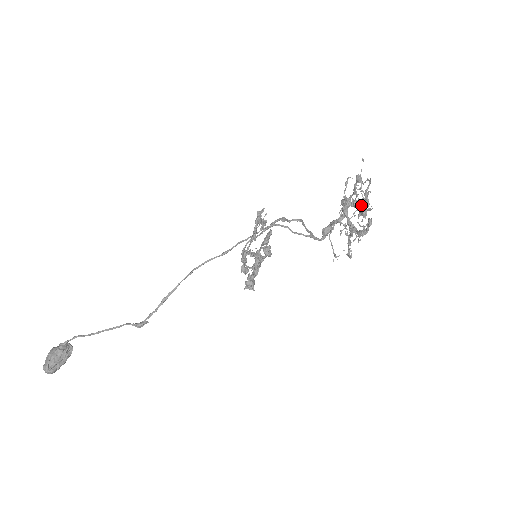
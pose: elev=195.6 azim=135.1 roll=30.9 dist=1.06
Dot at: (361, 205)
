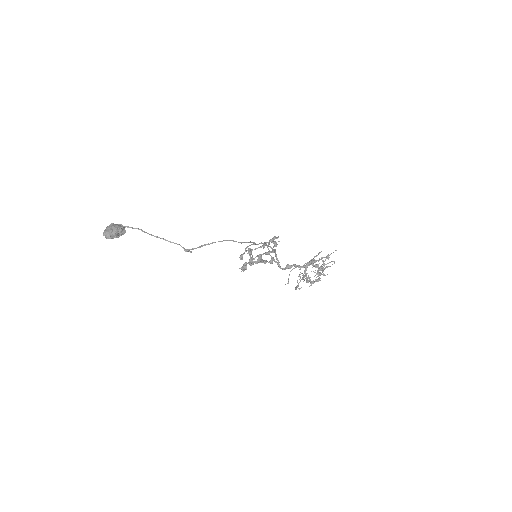
Dot at: (321, 269)
